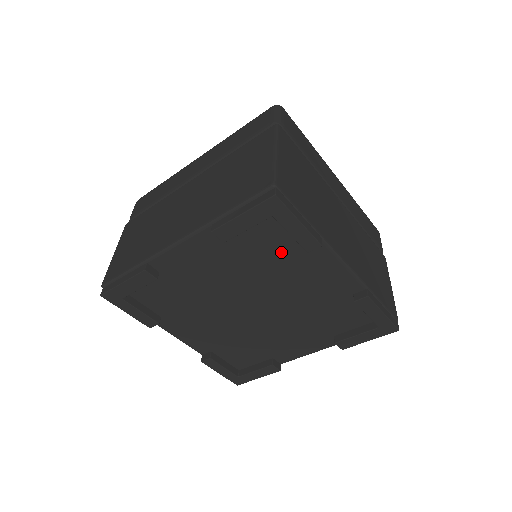
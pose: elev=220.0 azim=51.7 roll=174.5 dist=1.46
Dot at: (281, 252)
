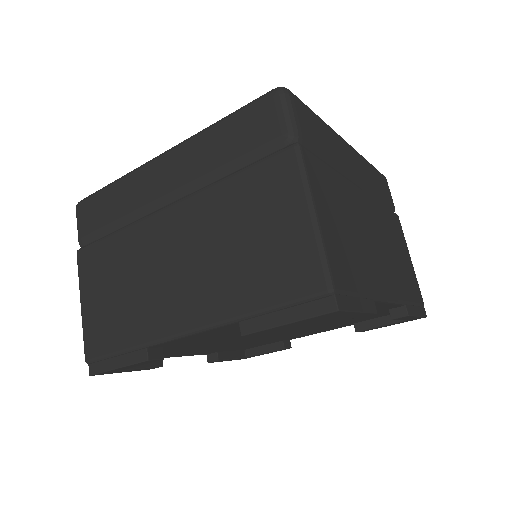
Dot at: occluded
